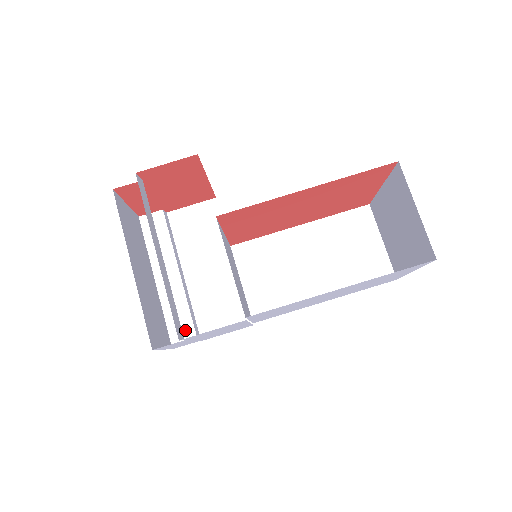
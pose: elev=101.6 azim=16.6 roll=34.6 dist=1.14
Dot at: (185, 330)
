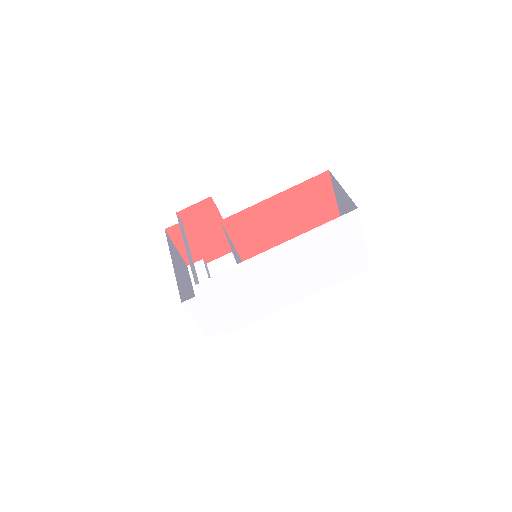
Dot at: occluded
